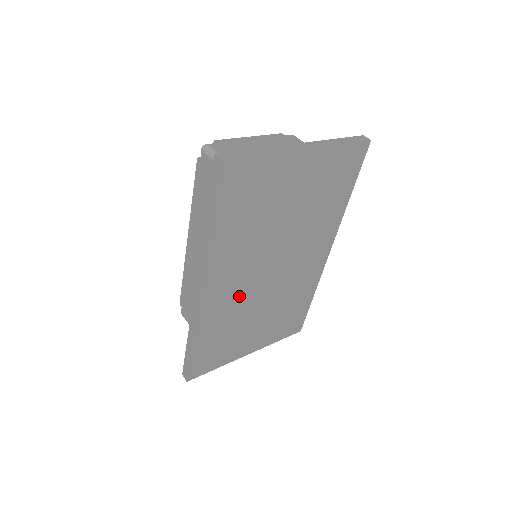
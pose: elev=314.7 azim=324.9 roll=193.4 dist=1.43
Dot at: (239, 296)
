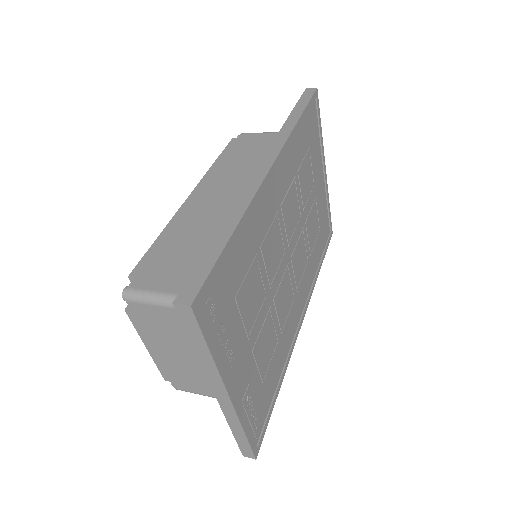
Dot at: (271, 241)
